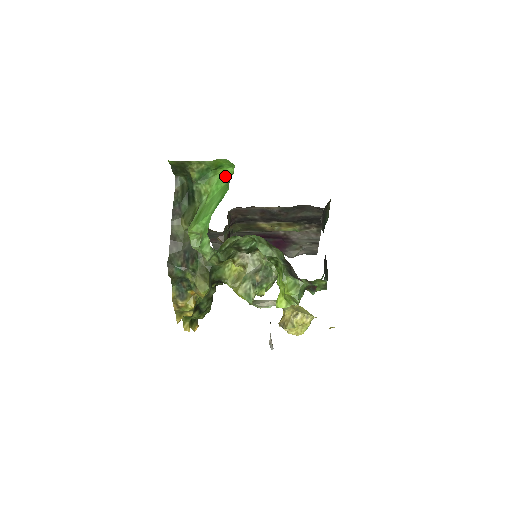
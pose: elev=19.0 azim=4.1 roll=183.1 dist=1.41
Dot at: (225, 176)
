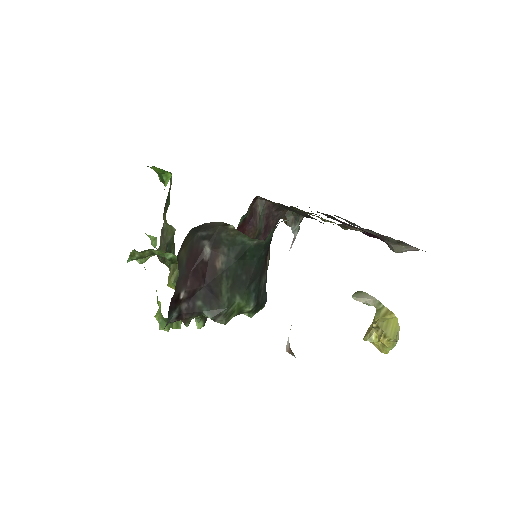
Dot at: occluded
